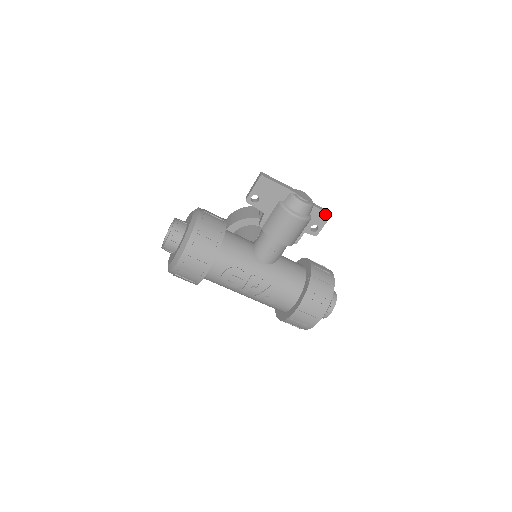
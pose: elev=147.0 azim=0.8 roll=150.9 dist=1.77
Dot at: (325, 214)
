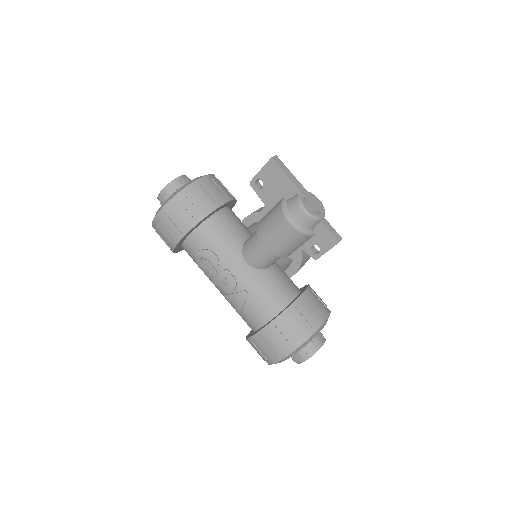
Dot at: (332, 237)
